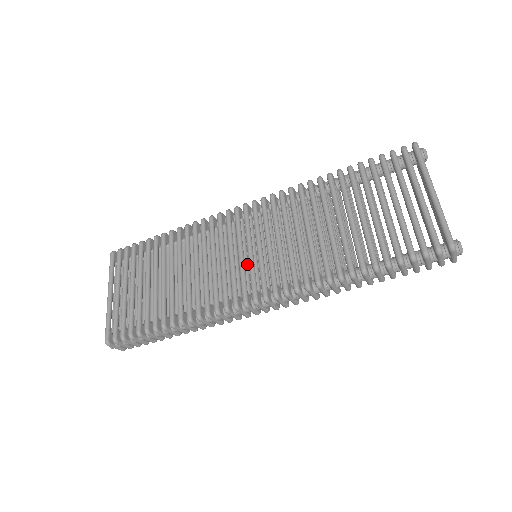
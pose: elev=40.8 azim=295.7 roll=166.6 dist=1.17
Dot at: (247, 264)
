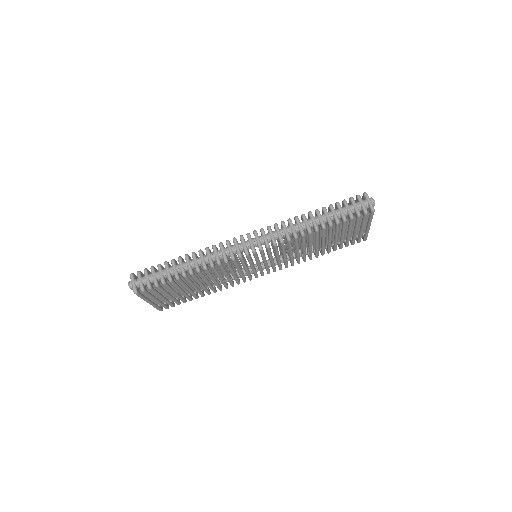
Dot at: occluded
